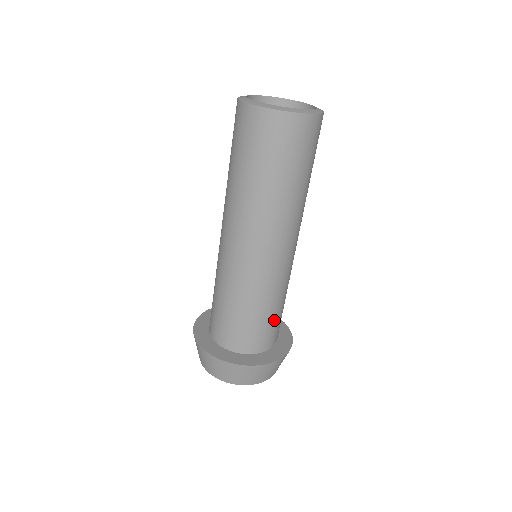
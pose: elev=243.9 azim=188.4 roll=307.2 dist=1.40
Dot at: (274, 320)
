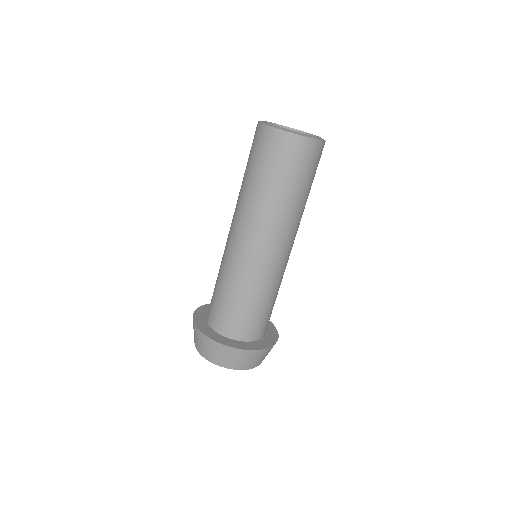
Dot at: (269, 312)
